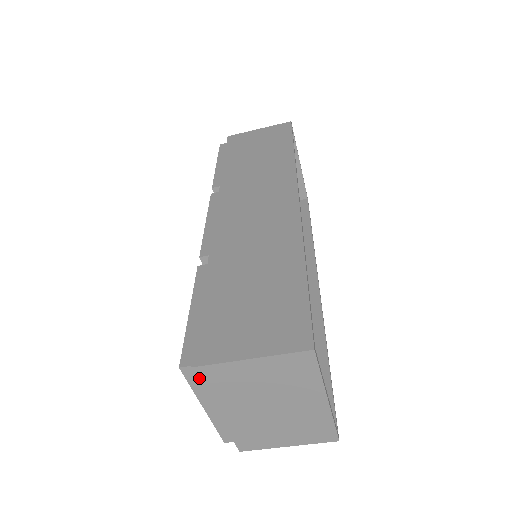
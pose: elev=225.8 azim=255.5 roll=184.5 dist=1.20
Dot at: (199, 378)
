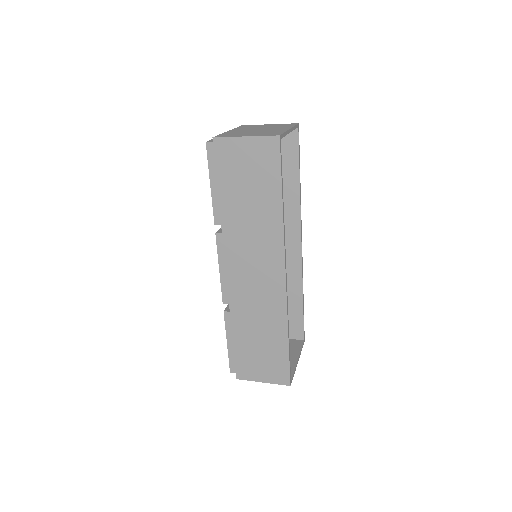
Dot at: occluded
